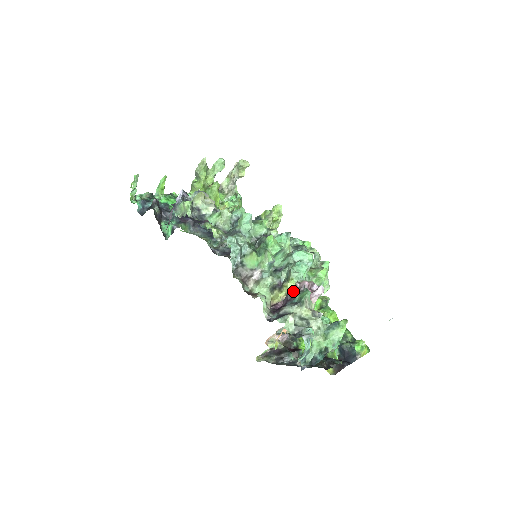
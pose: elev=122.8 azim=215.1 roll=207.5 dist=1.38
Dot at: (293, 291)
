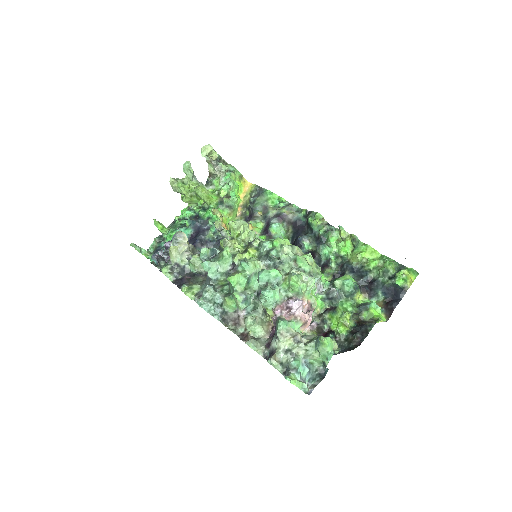
Dot at: (274, 319)
